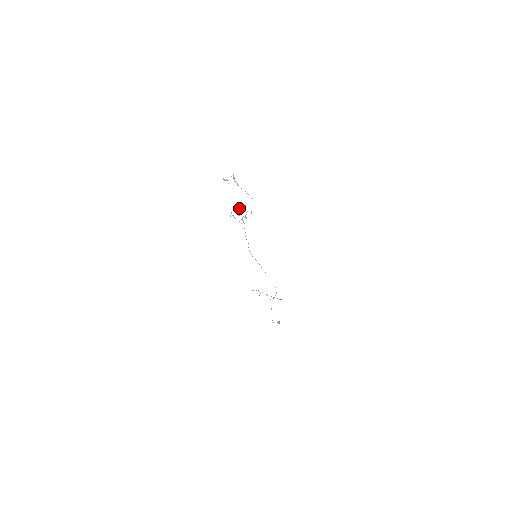
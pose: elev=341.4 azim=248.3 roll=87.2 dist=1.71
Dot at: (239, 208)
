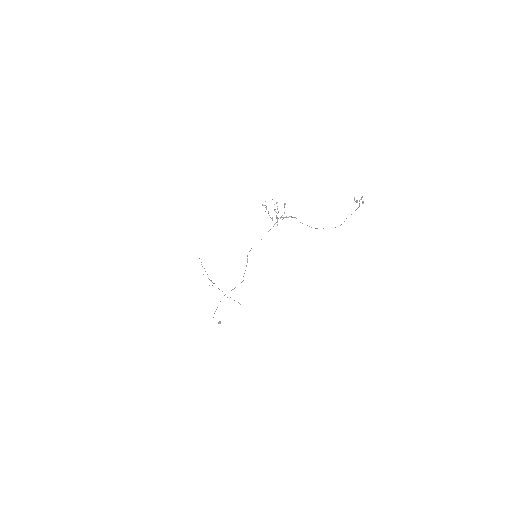
Dot at: occluded
